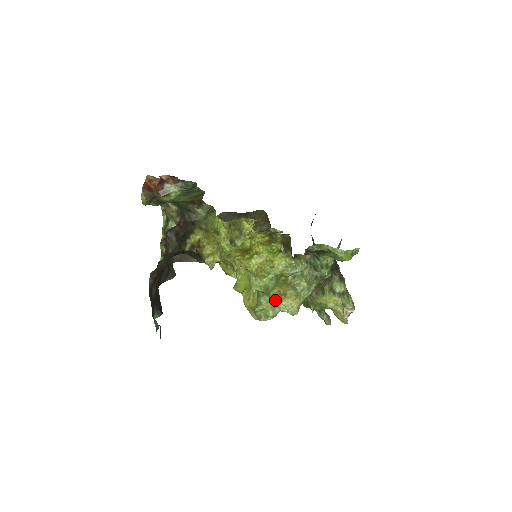
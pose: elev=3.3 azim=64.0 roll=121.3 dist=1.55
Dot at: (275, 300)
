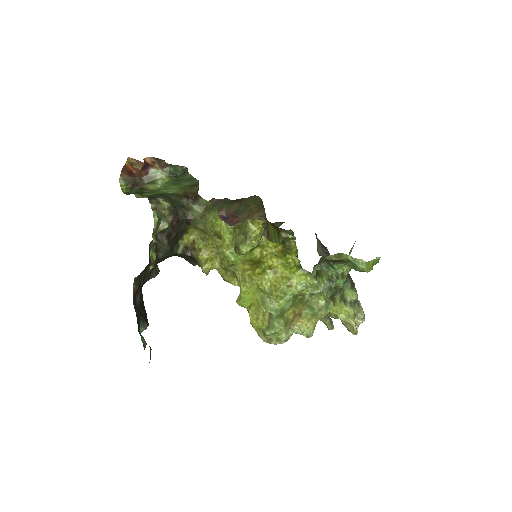
Dot at: (289, 322)
